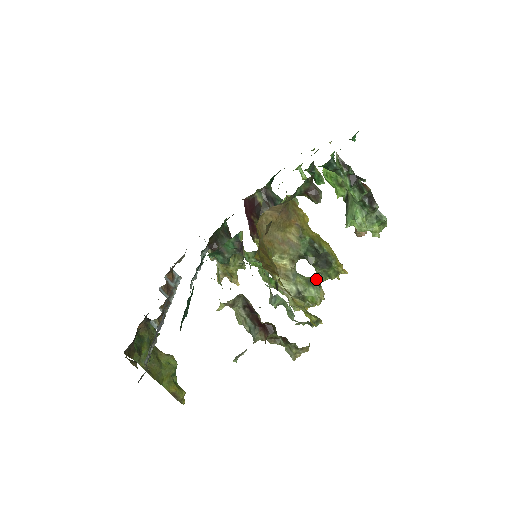
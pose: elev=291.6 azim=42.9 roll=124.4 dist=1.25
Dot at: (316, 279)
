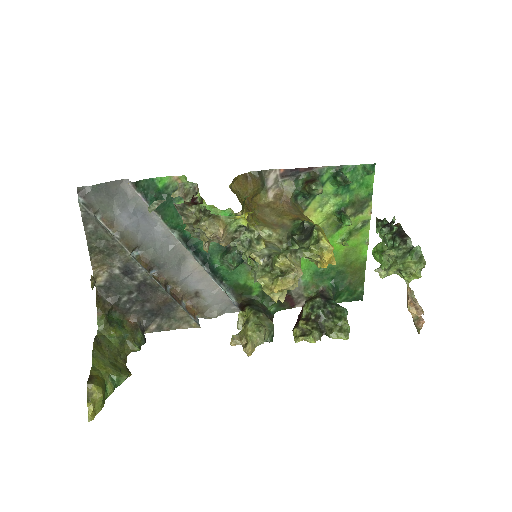
Dot at: (294, 250)
